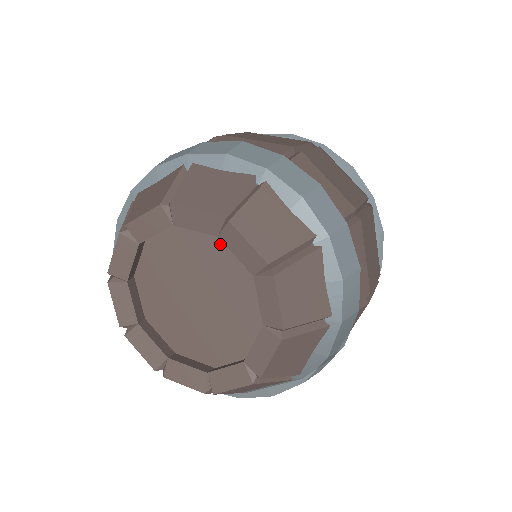
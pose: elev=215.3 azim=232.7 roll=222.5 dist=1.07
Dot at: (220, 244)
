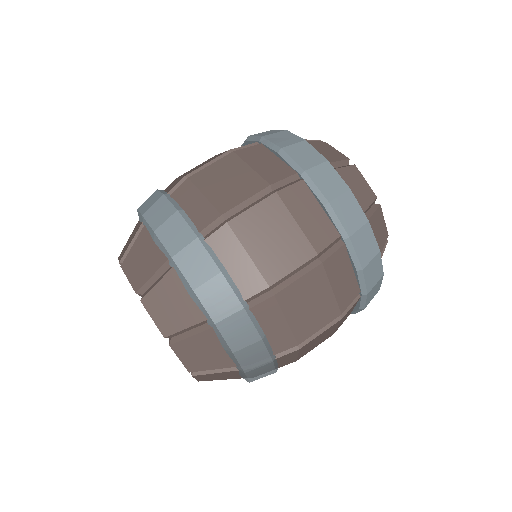
Dot at: occluded
